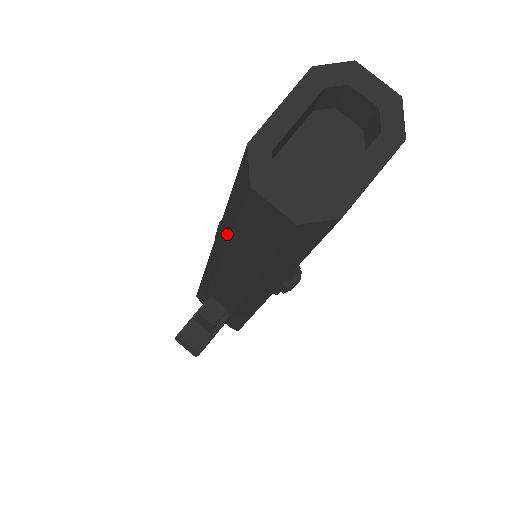
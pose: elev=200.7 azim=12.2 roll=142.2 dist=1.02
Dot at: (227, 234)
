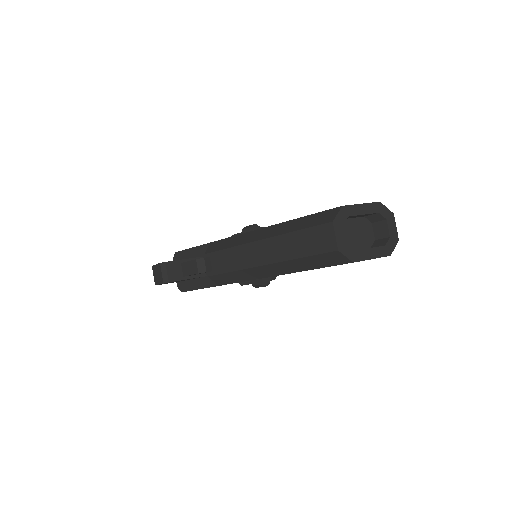
Dot at: (282, 232)
